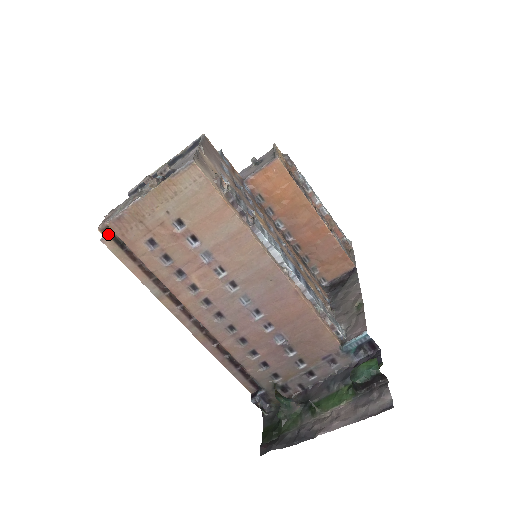
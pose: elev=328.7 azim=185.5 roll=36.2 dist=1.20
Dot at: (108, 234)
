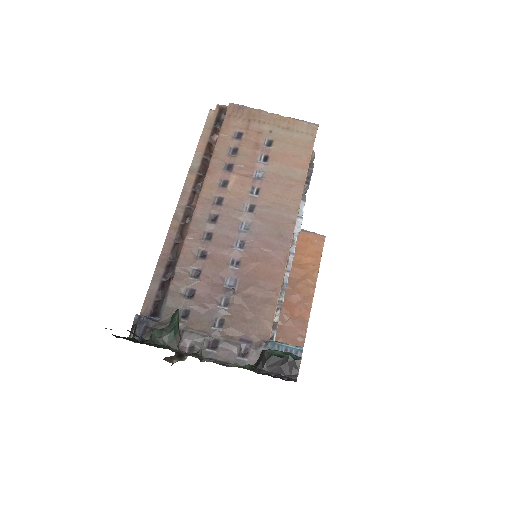
Dot at: (219, 111)
